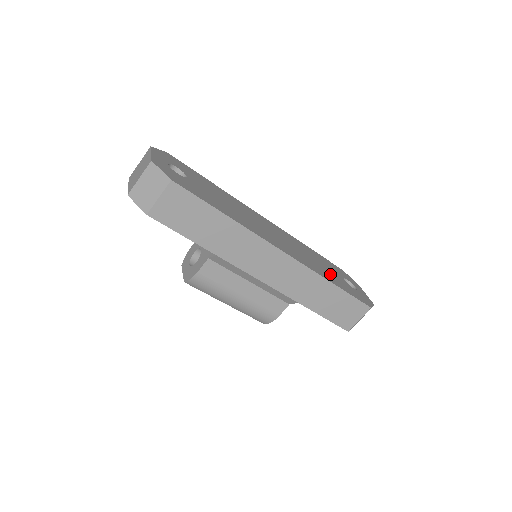
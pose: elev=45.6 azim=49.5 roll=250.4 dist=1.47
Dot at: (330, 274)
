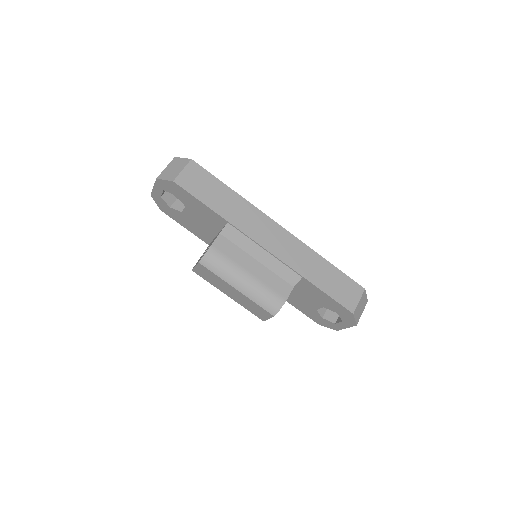
Dot at: occluded
